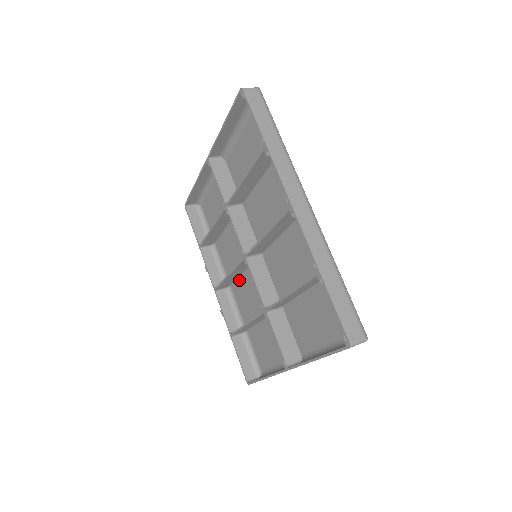
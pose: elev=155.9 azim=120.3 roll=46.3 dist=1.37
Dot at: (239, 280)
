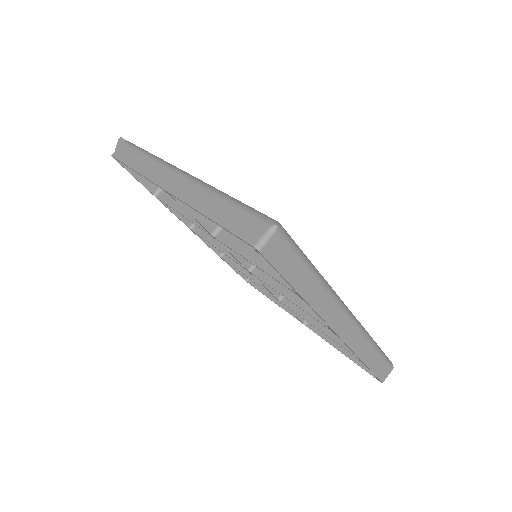
Dot at: occluded
